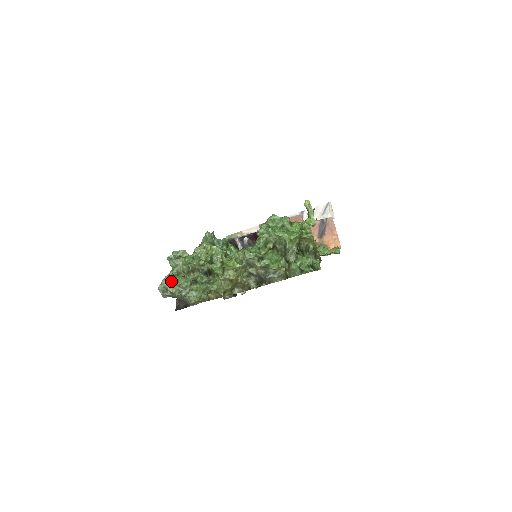
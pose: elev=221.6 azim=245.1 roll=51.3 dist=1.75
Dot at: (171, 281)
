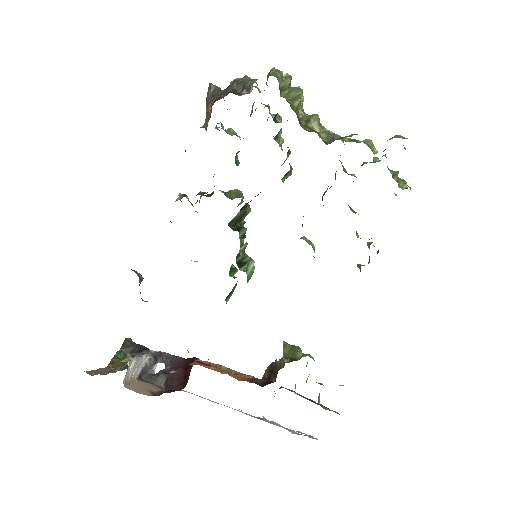
Dot at: occluded
